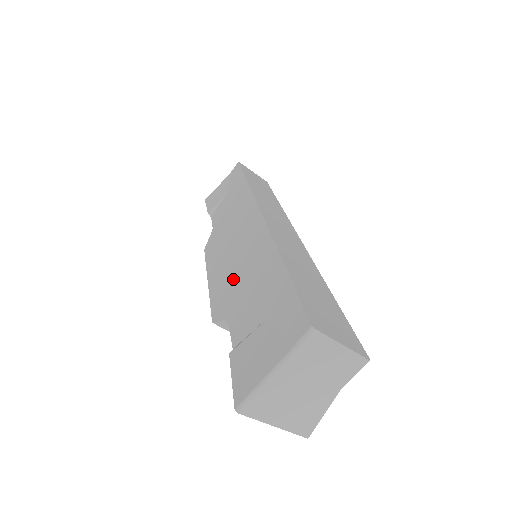
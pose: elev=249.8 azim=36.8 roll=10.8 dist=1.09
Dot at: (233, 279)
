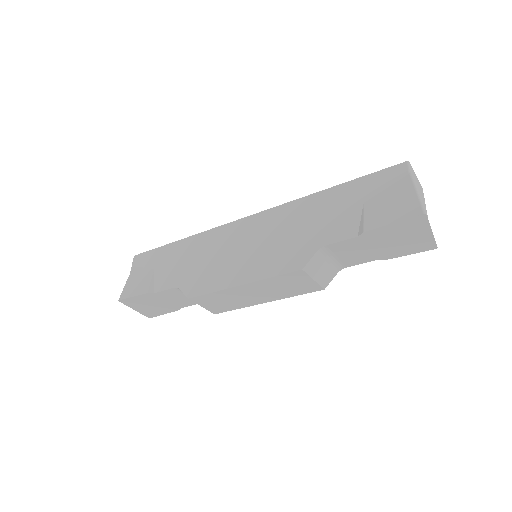
Dot at: (283, 244)
